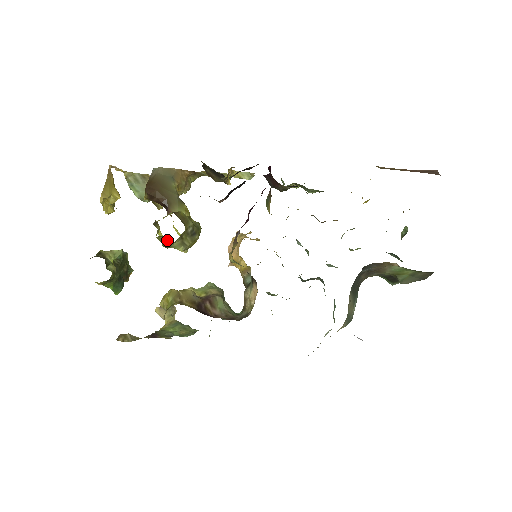
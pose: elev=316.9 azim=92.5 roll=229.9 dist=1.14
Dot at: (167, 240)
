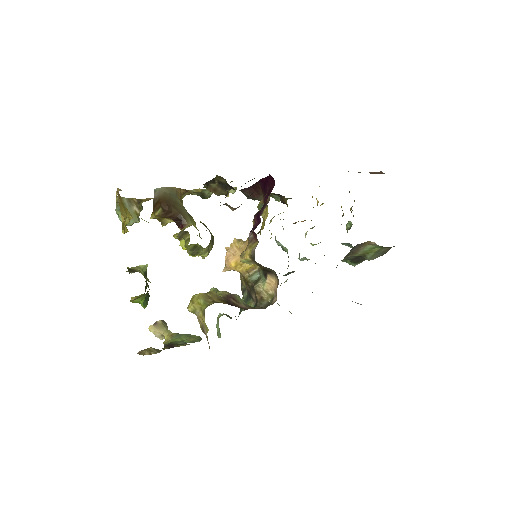
Dot at: (197, 247)
